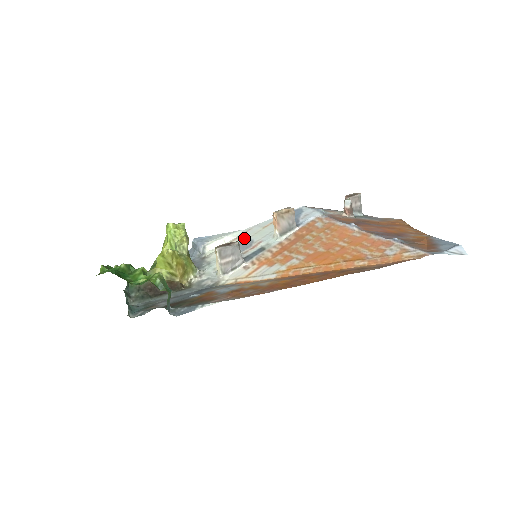
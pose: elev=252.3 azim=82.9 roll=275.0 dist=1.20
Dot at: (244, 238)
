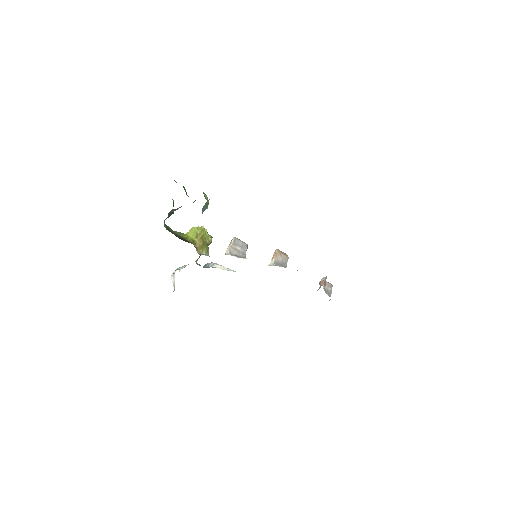
Dot at: occluded
